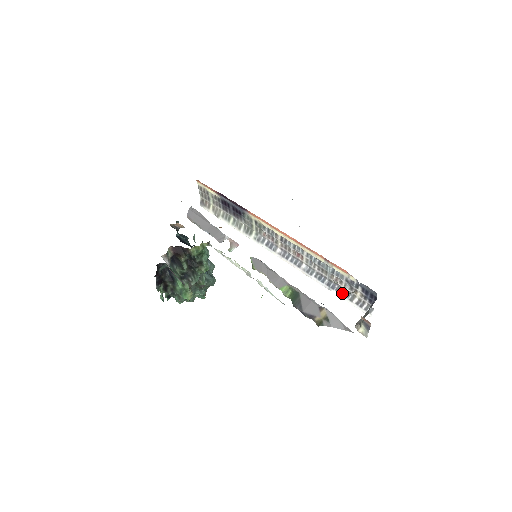
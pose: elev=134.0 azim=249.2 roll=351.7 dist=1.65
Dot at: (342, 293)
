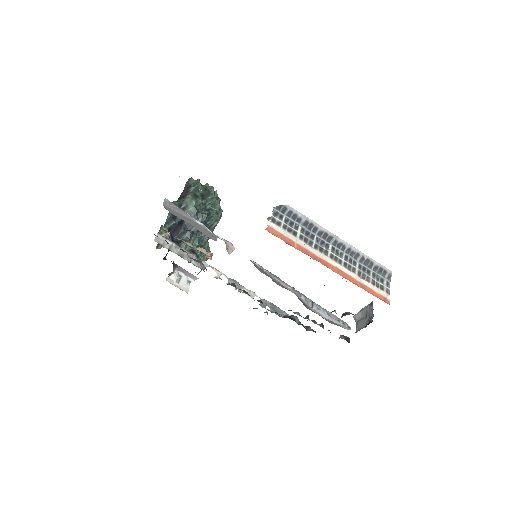
Dot at: occluded
